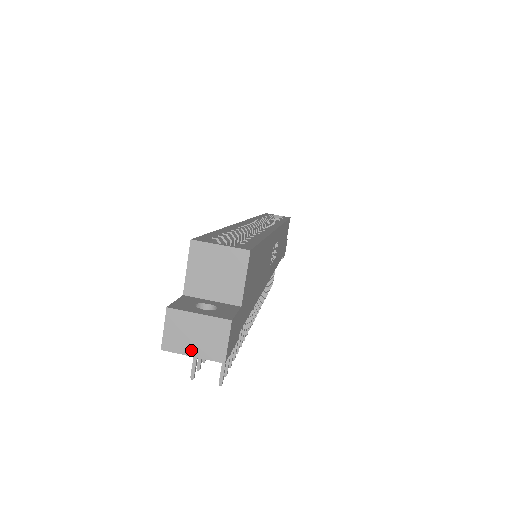
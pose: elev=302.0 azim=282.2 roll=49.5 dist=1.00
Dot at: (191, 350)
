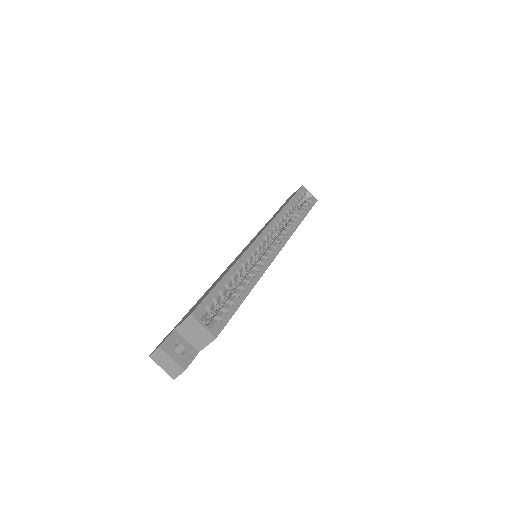
Dot at: (162, 366)
